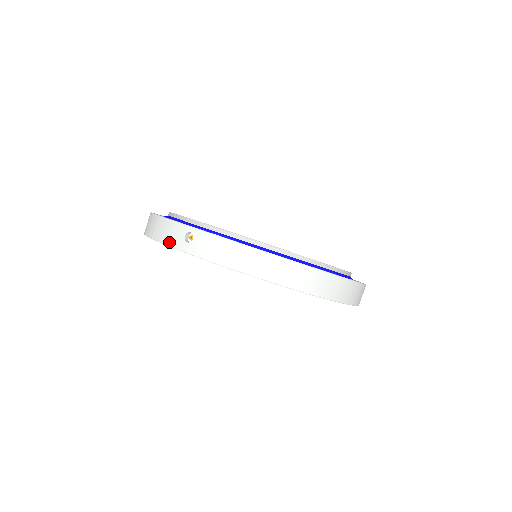
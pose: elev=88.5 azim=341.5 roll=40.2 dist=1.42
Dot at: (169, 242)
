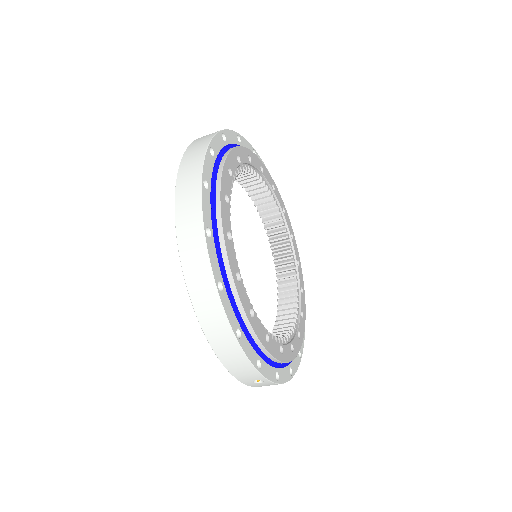
Dot at: (236, 376)
